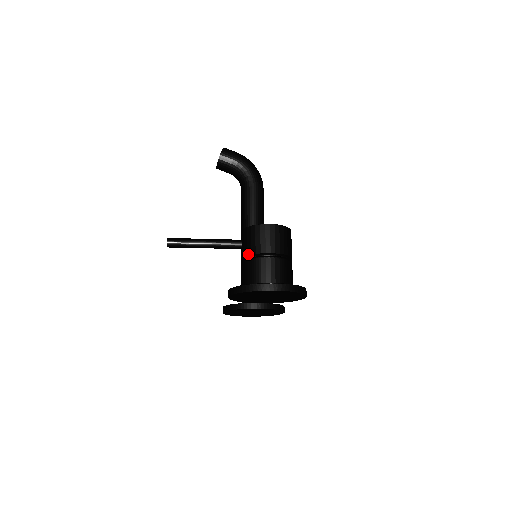
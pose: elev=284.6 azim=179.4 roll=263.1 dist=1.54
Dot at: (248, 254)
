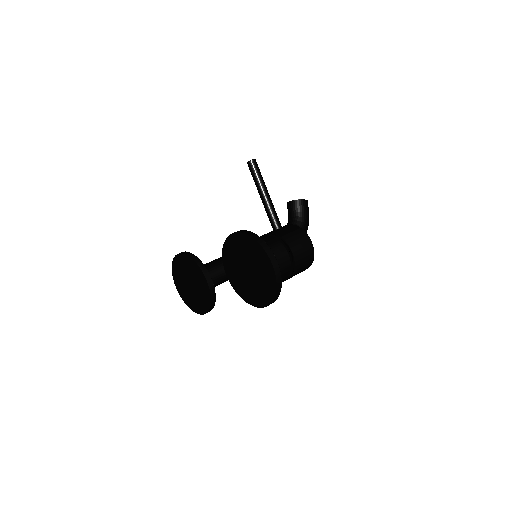
Dot at: (279, 234)
